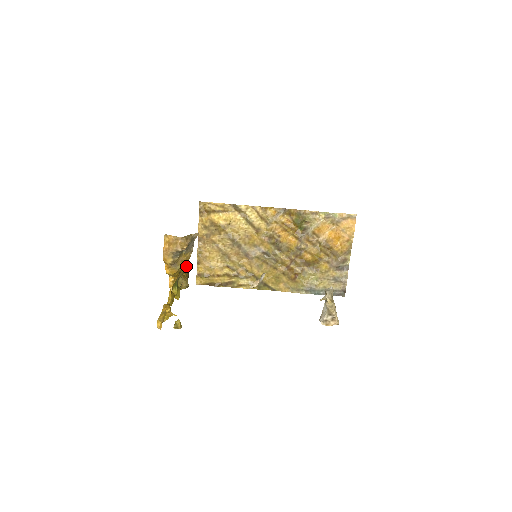
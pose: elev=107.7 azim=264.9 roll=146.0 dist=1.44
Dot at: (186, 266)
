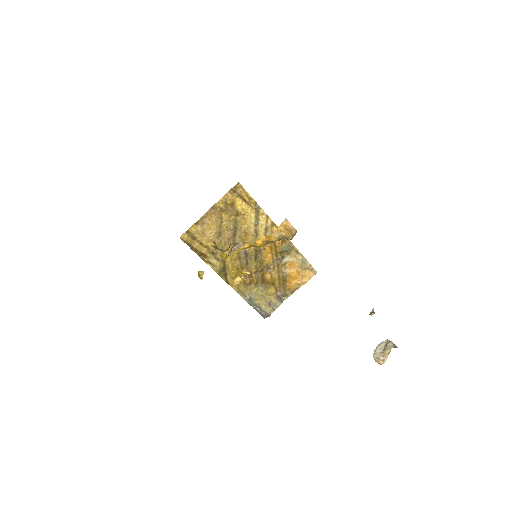
Dot at: occluded
